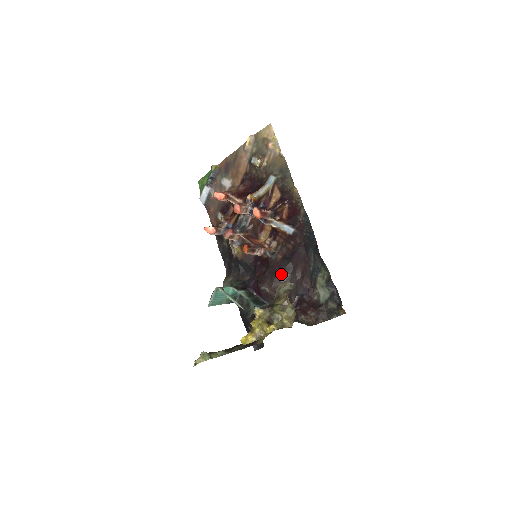
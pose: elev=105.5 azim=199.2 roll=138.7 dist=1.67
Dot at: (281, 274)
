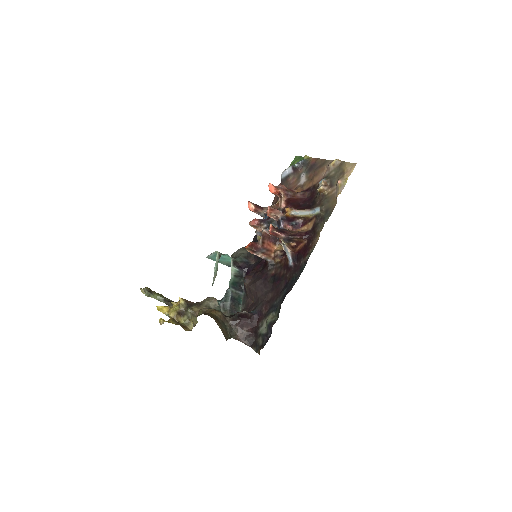
Dot at: (260, 285)
